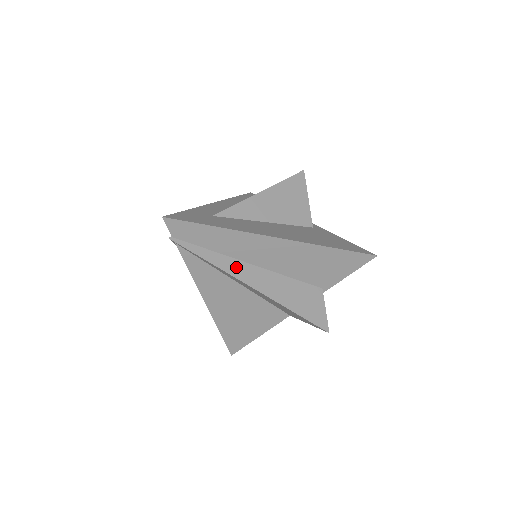
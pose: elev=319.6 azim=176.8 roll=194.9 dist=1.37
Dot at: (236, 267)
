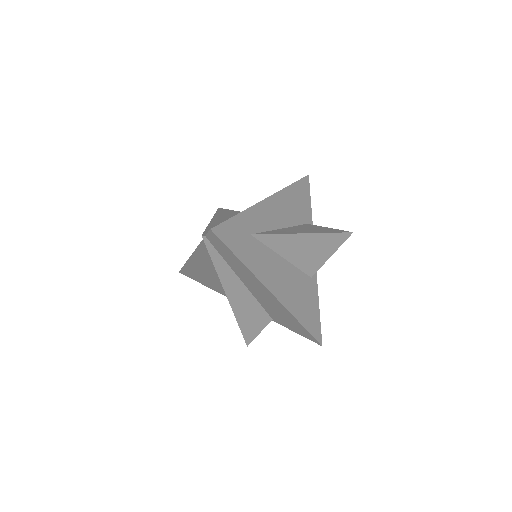
Dot at: (230, 280)
